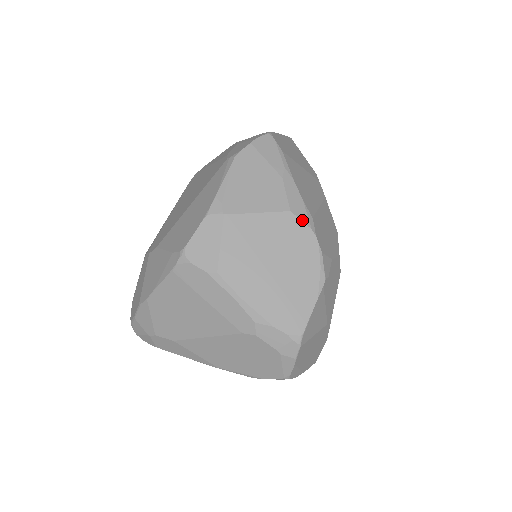
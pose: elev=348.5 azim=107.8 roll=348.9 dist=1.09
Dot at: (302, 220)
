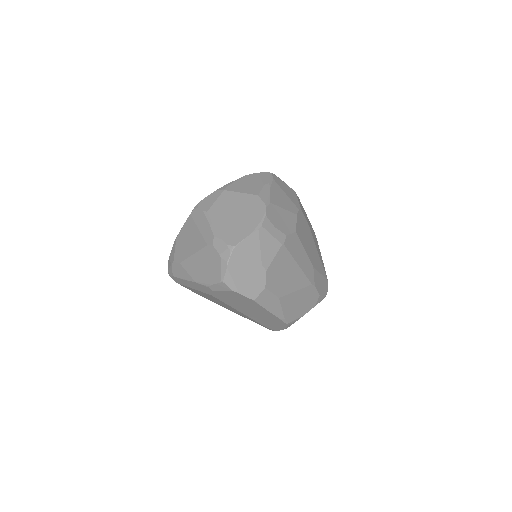
Dot at: (262, 200)
